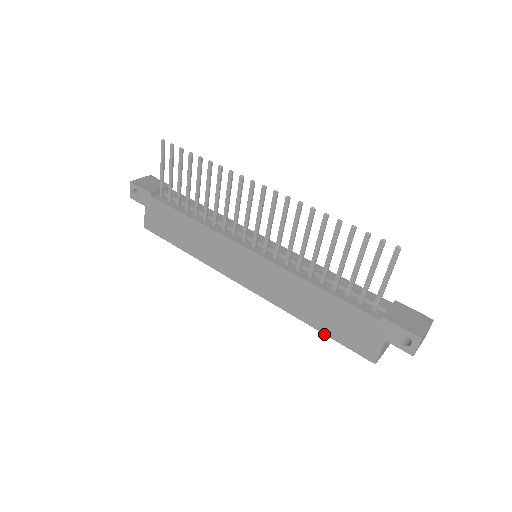
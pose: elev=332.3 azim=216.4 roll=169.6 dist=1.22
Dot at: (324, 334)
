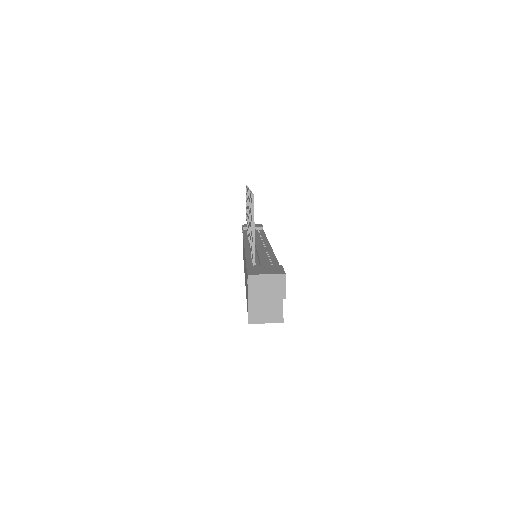
Dot at: occluded
